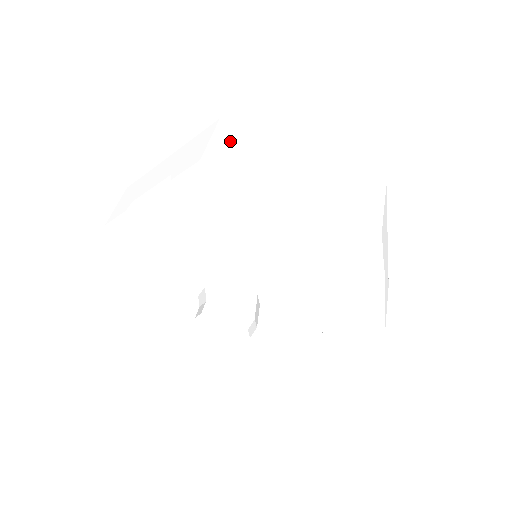
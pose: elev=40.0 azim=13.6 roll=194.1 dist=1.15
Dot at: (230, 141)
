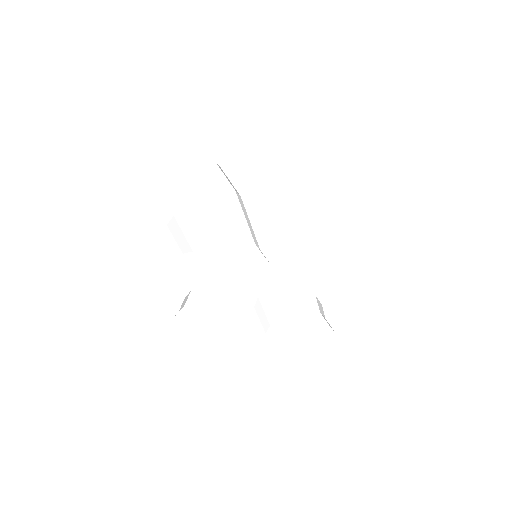
Dot at: (282, 133)
